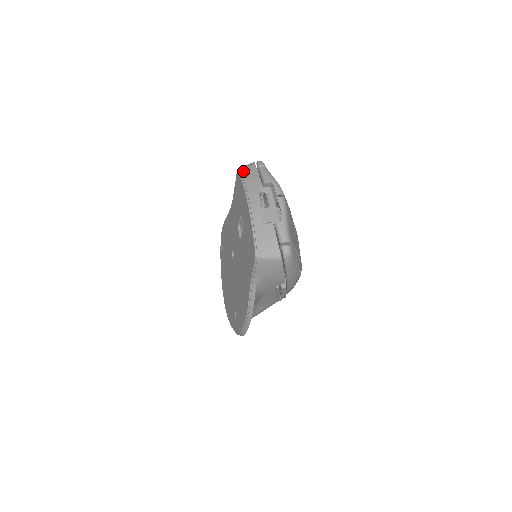
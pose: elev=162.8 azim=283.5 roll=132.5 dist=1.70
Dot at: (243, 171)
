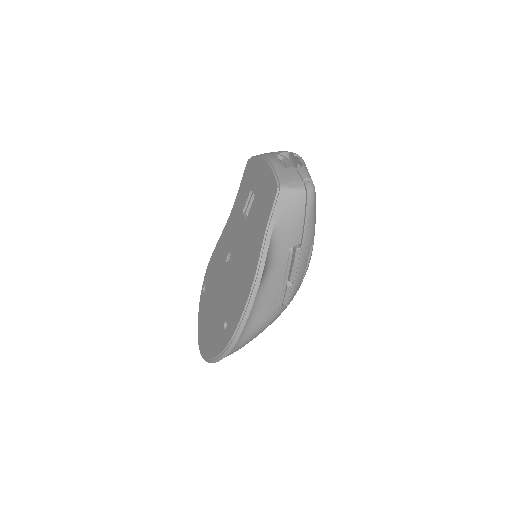
Dot at: occluded
